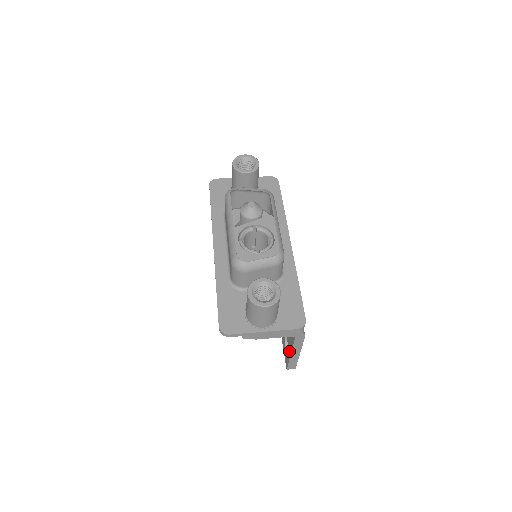
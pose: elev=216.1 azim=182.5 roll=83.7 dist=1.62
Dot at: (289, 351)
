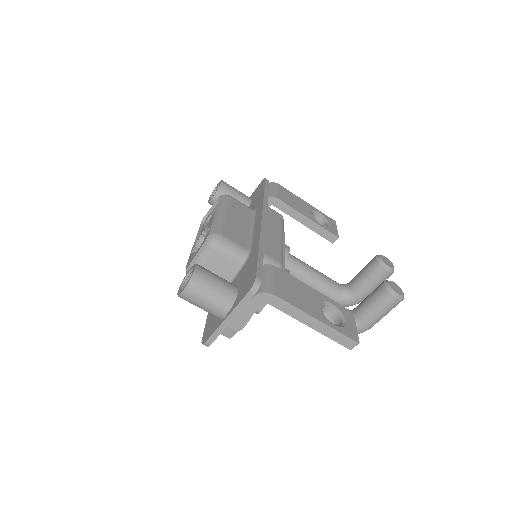
Dot at: occluded
